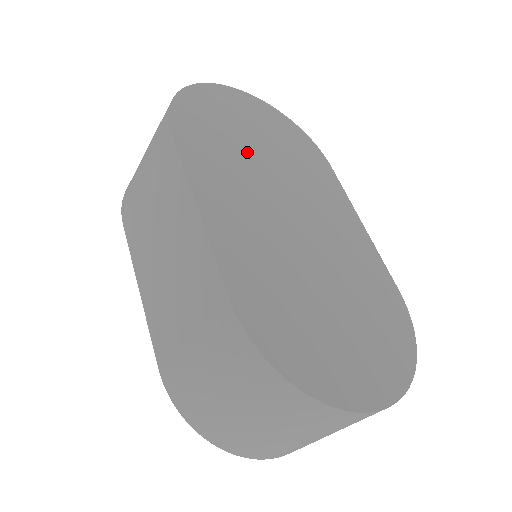
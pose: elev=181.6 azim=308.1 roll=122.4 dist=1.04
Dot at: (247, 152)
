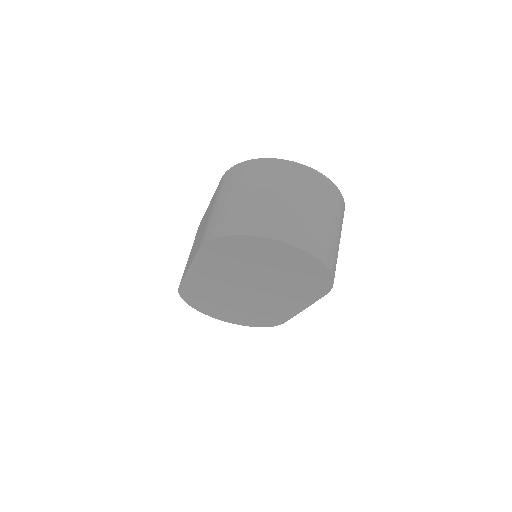
Dot at: occluded
